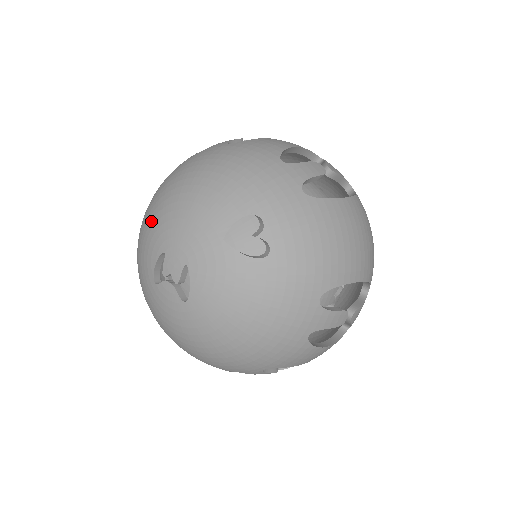
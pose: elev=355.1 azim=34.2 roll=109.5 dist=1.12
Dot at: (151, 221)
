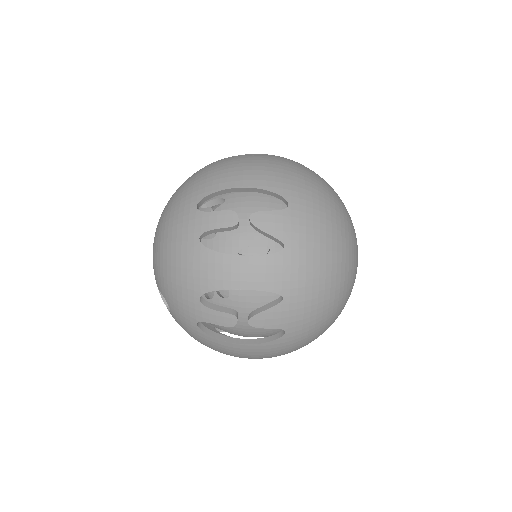
Dot at: (161, 214)
